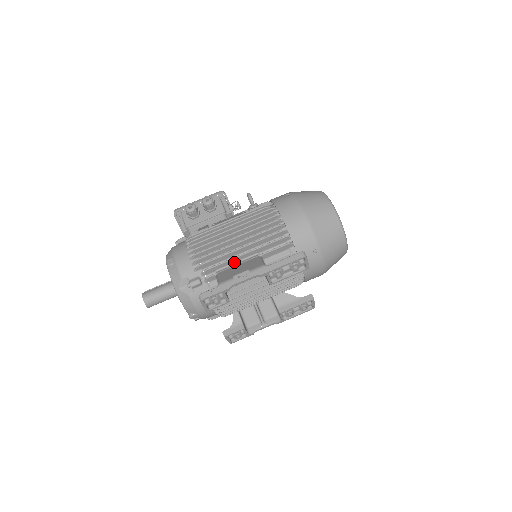
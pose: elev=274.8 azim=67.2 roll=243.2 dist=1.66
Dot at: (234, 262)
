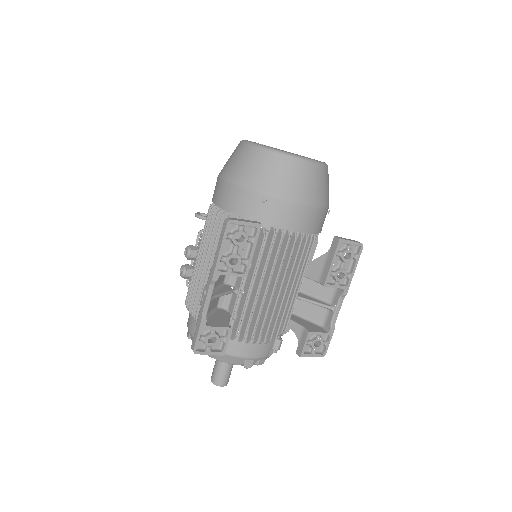
Dot at: occluded
